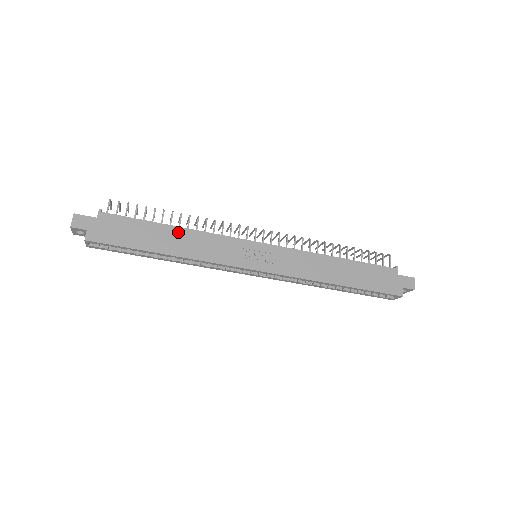
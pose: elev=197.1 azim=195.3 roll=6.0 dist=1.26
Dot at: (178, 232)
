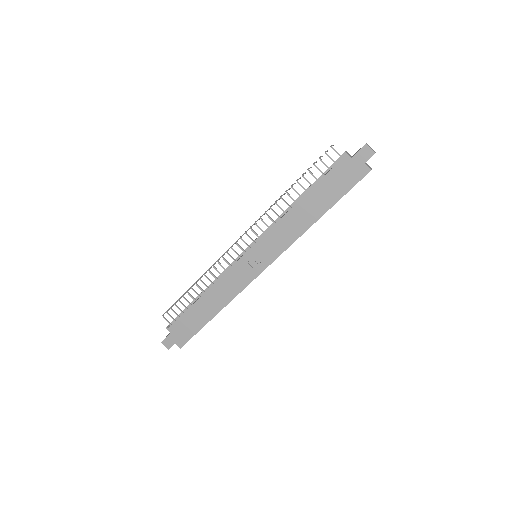
Dot at: (206, 297)
